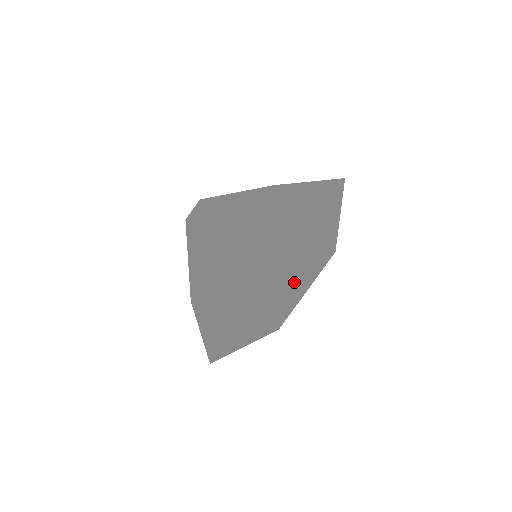
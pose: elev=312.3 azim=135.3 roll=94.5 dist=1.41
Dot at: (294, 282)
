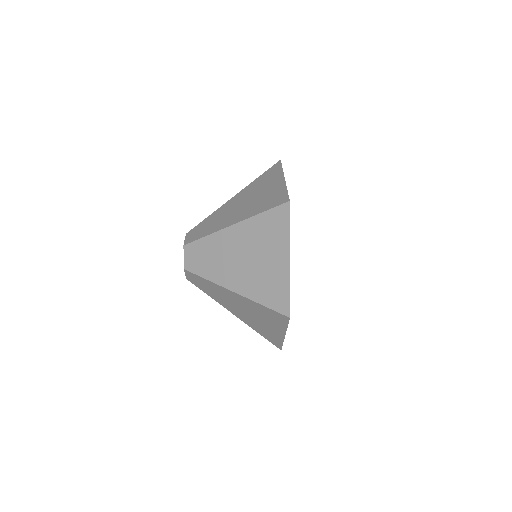
Dot at: occluded
